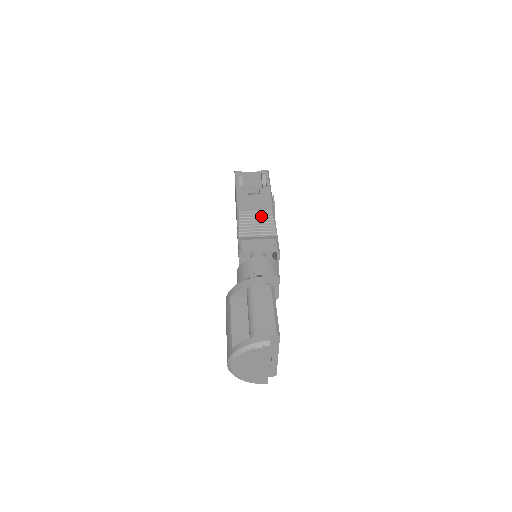
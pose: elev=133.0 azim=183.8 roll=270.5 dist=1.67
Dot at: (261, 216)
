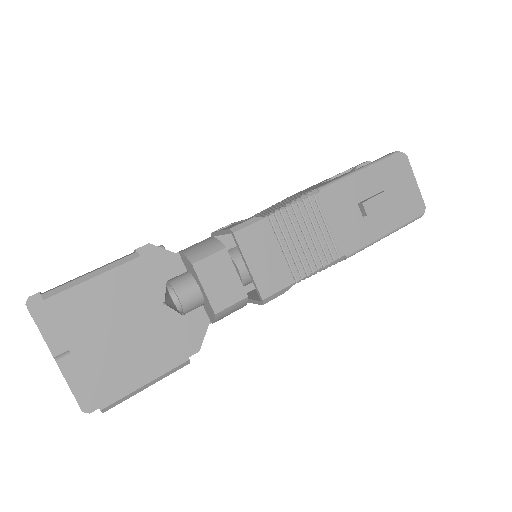
Dot at: (292, 198)
